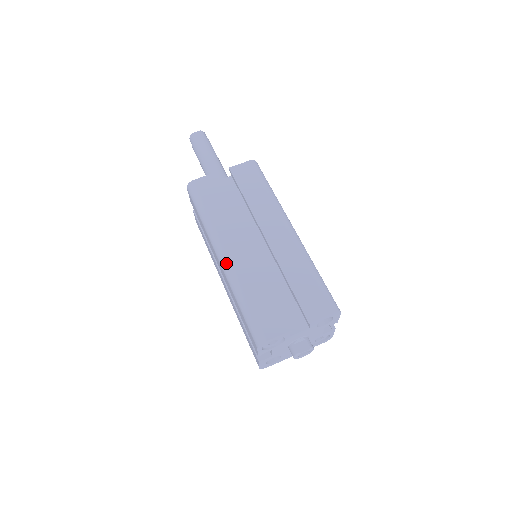
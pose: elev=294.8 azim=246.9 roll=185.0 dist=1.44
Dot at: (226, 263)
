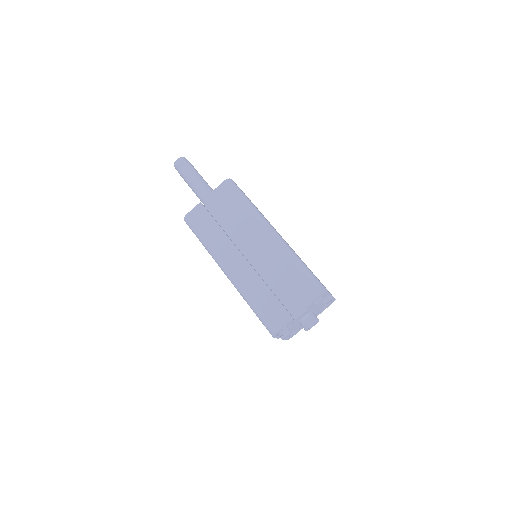
Dot at: (231, 278)
